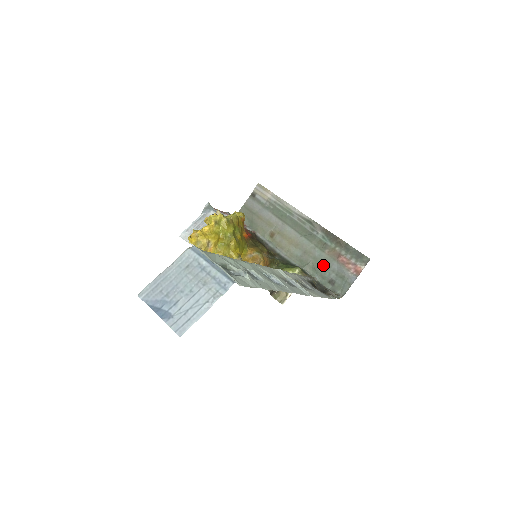
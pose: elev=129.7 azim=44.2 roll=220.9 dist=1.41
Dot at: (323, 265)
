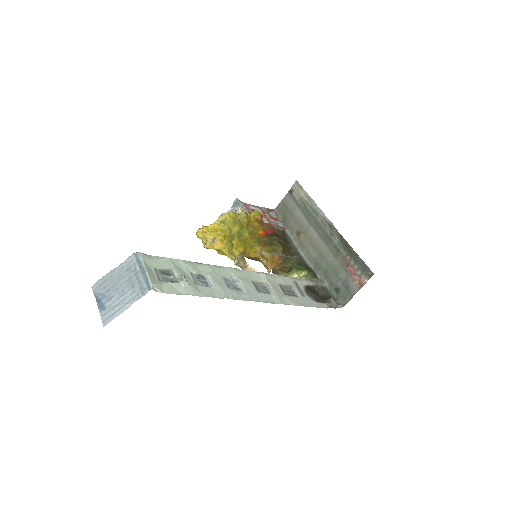
Dot at: (333, 271)
